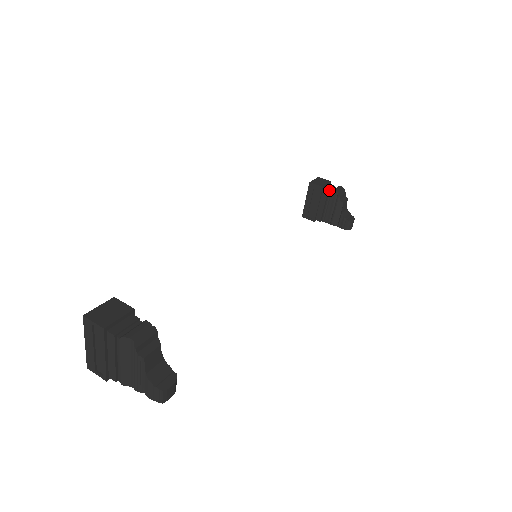
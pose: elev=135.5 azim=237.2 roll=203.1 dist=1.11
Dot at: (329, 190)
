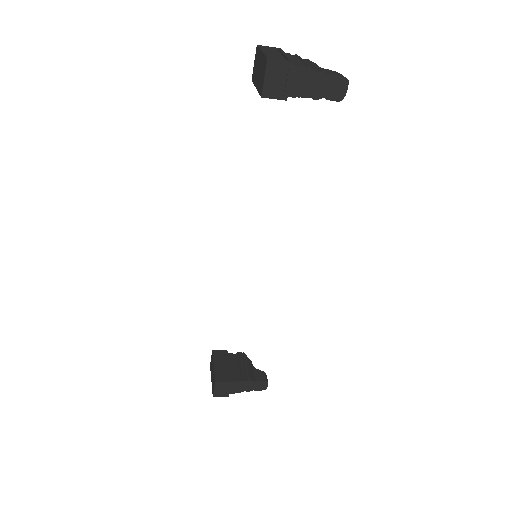
Dot at: occluded
